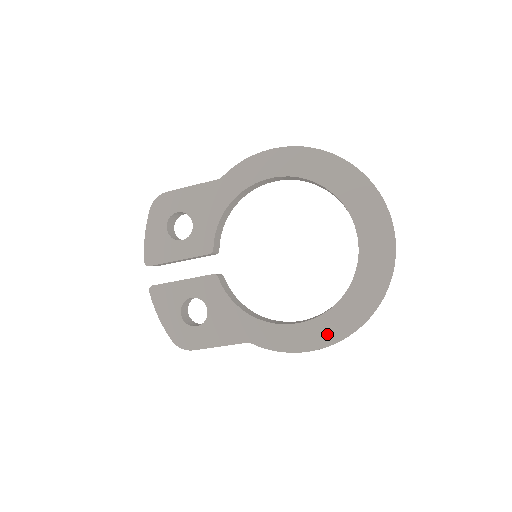
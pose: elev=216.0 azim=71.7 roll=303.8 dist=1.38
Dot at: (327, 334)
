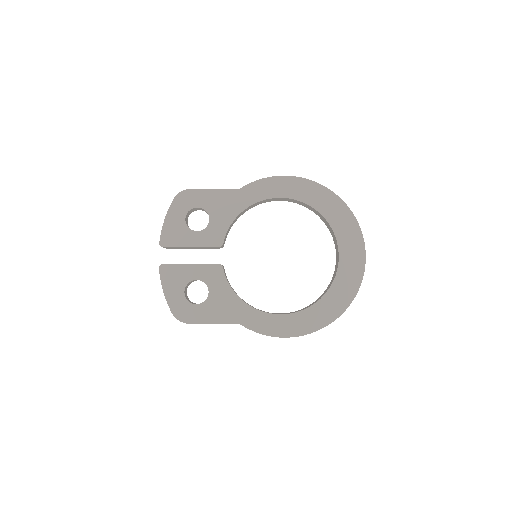
Dot at: (303, 326)
